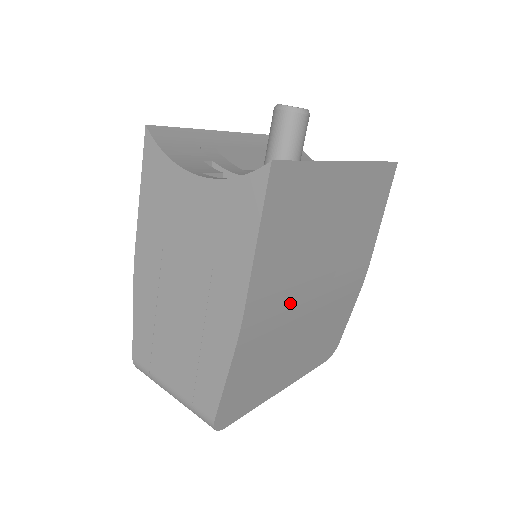
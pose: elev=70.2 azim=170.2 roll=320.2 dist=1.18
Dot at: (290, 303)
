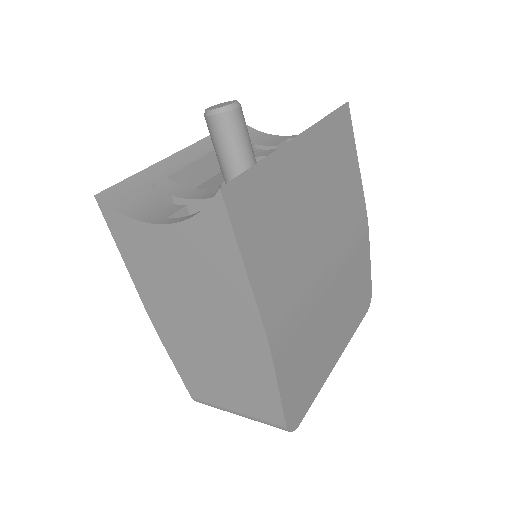
Dot at: (305, 292)
